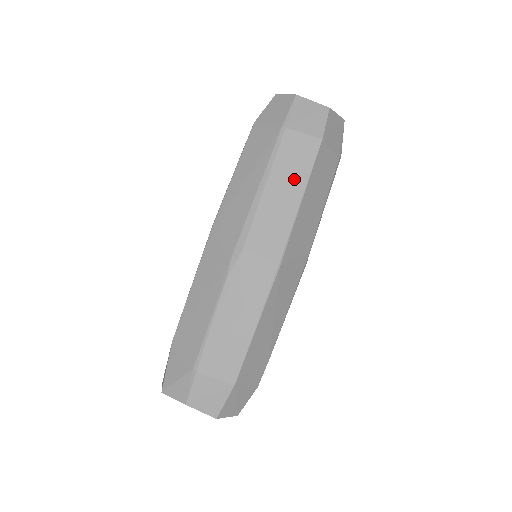
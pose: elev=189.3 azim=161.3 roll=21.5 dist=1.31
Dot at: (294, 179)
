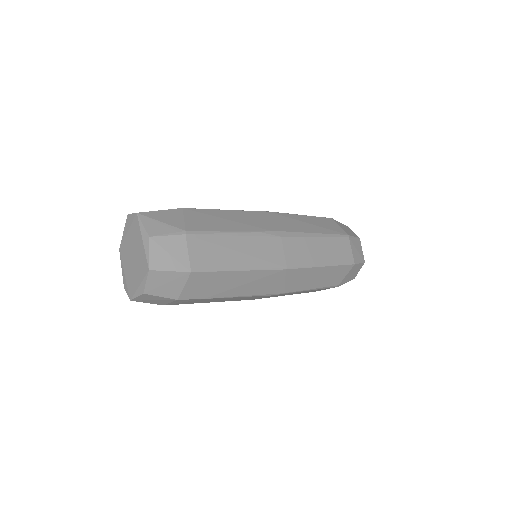
Dot at: (330, 255)
